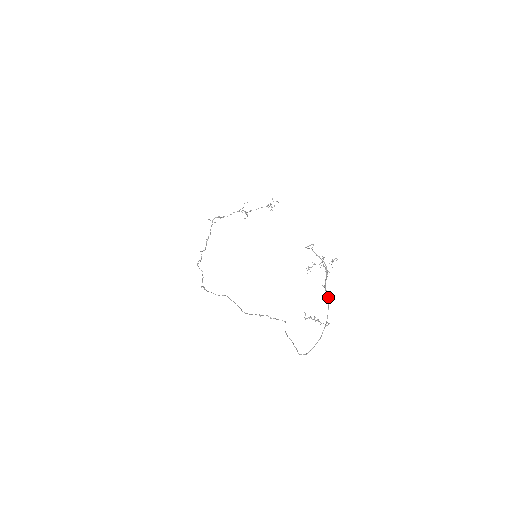
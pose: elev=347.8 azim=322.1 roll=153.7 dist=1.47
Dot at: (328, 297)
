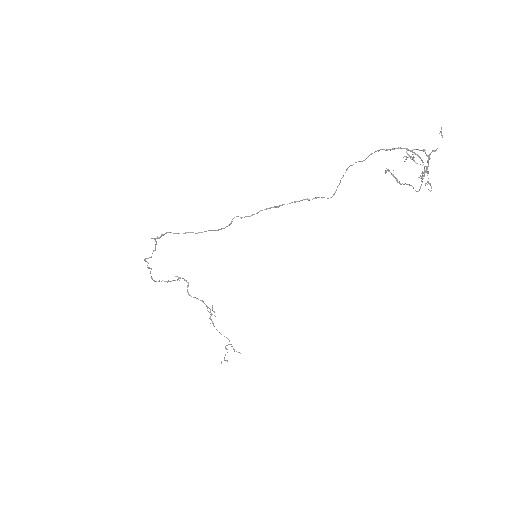
Dot at: (428, 171)
